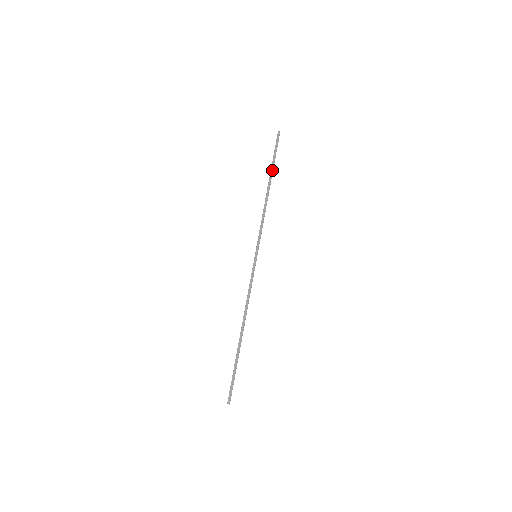
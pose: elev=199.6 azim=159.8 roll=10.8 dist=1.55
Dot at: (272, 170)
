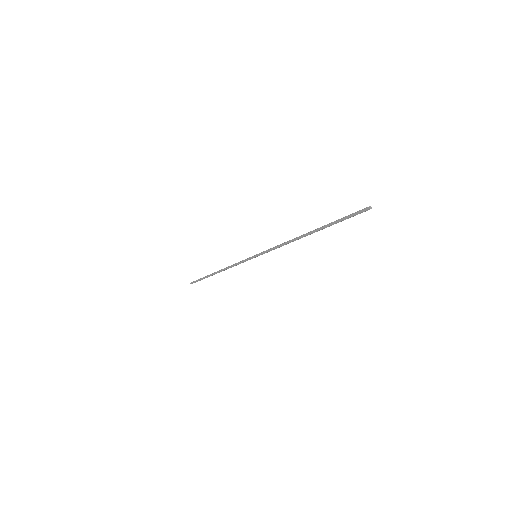
Dot at: (323, 228)
